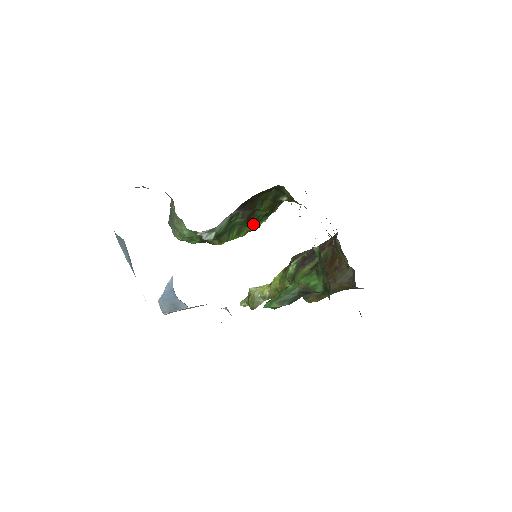
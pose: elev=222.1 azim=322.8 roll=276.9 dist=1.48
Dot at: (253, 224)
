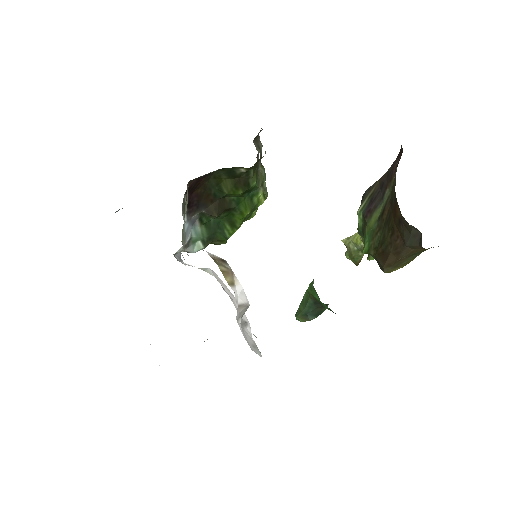
Dot at: (239, 210)
